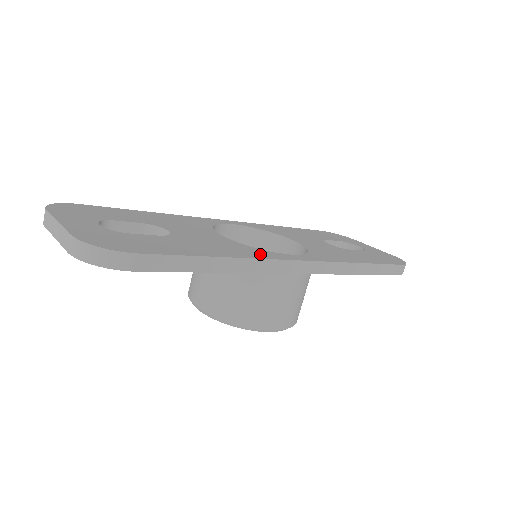
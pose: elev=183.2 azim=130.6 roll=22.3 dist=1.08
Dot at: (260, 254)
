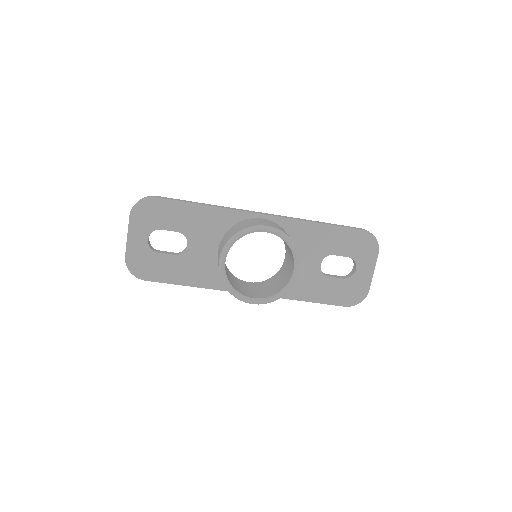
Dot at: occluded
